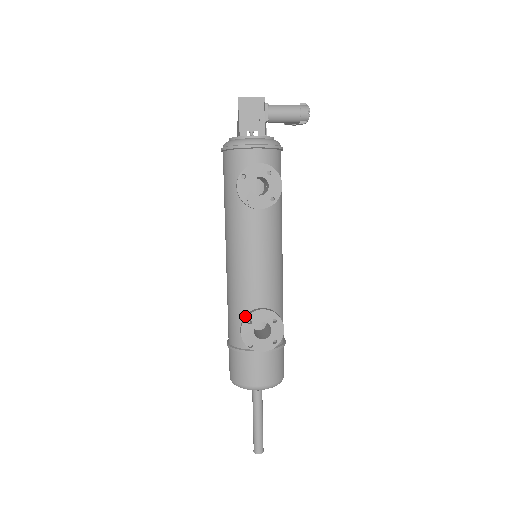
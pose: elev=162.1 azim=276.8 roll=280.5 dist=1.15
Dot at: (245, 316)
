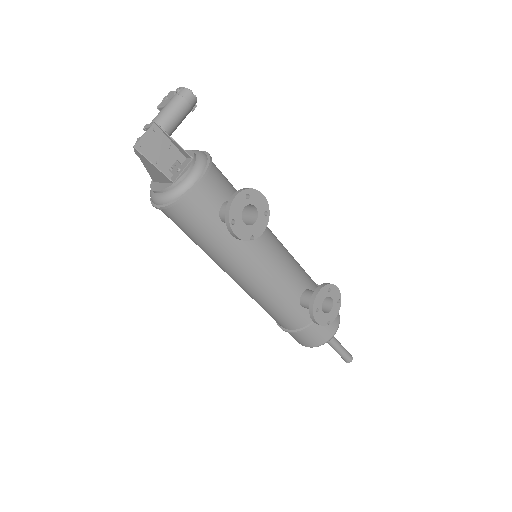
Dot at: (310, 310)
